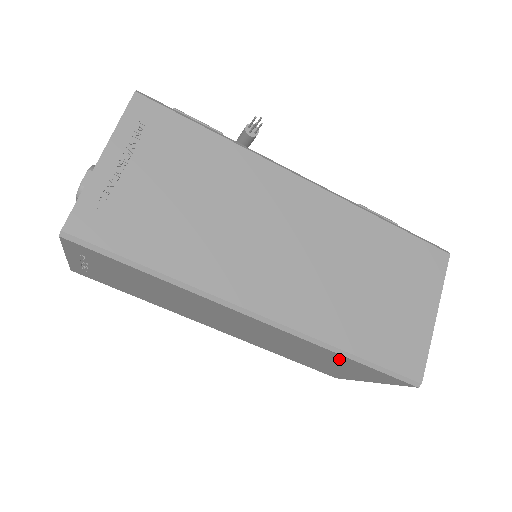
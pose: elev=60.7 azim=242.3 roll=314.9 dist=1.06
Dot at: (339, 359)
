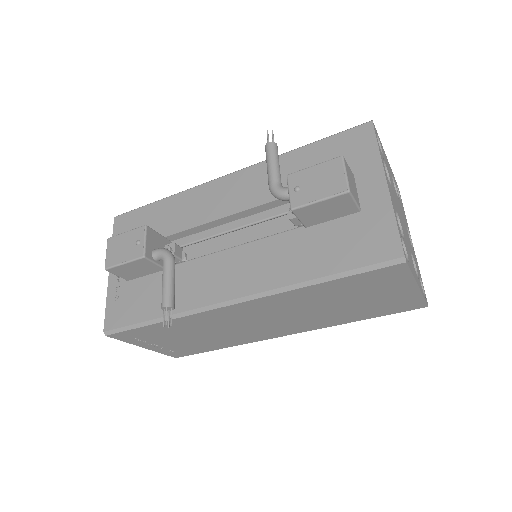
Dot at: occluded
